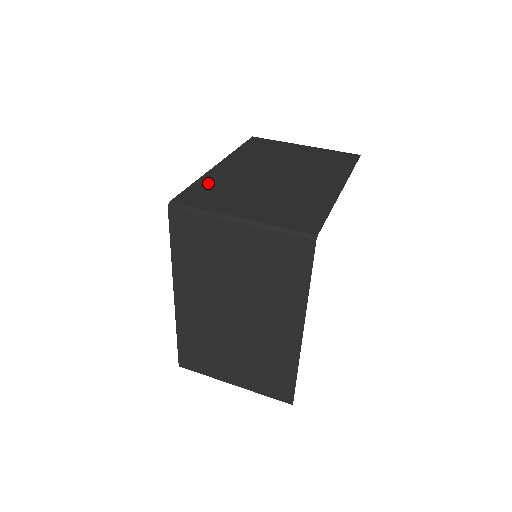
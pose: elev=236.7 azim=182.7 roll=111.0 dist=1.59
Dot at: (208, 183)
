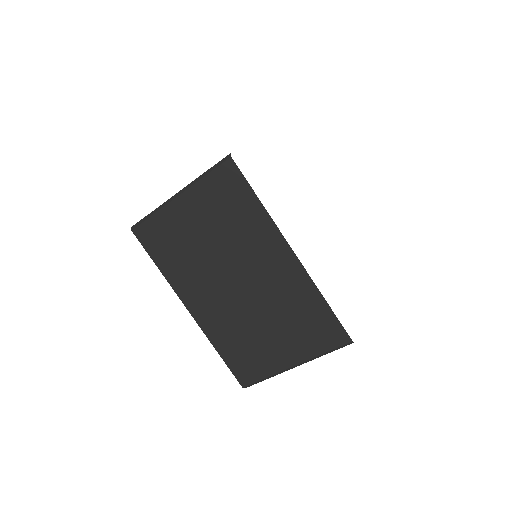
Dot at: occluded
